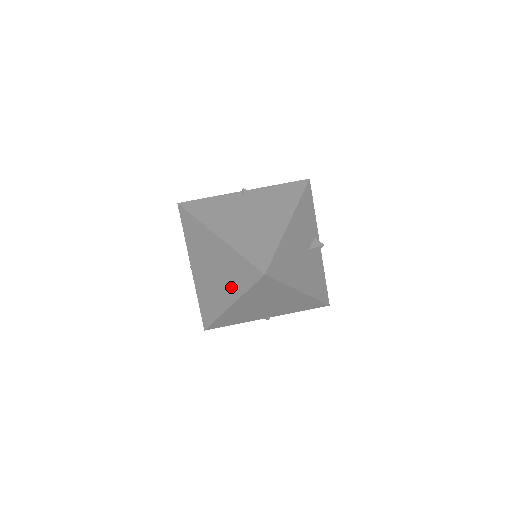
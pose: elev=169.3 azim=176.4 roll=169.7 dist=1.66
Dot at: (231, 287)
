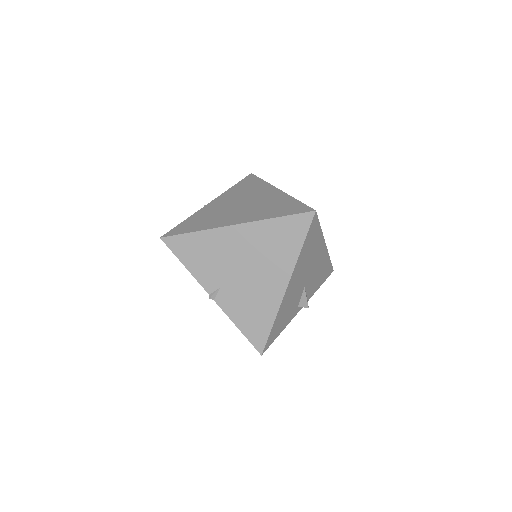
Dot at: (255, 214)
